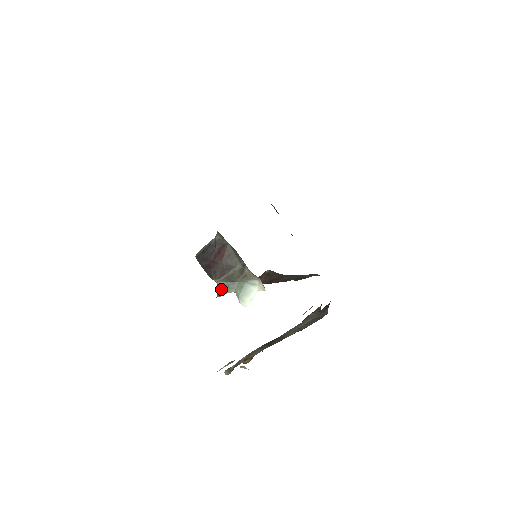
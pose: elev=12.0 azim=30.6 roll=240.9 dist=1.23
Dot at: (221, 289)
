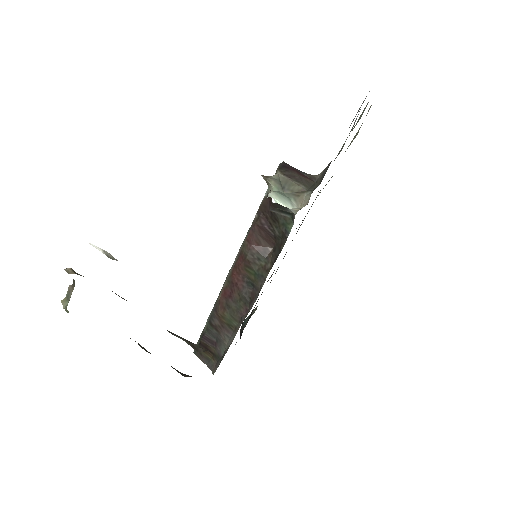
Dot at: (272, 178)
